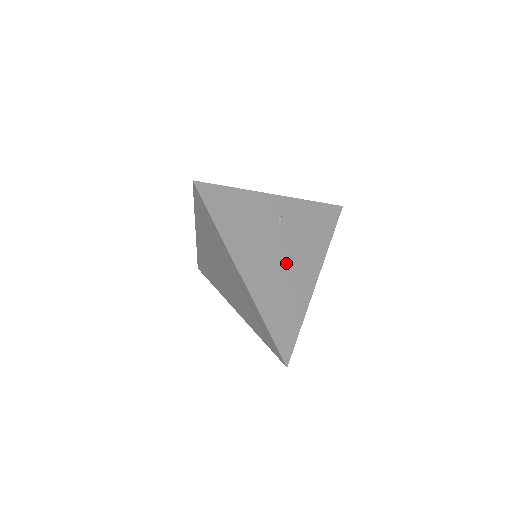
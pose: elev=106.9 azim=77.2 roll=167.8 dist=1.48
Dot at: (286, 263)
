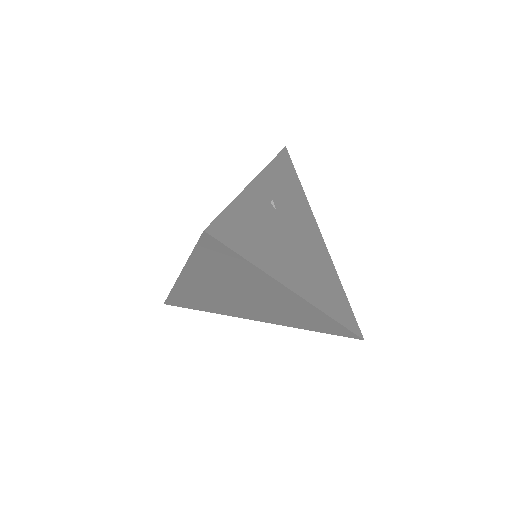
Dot at: (303, 245)
